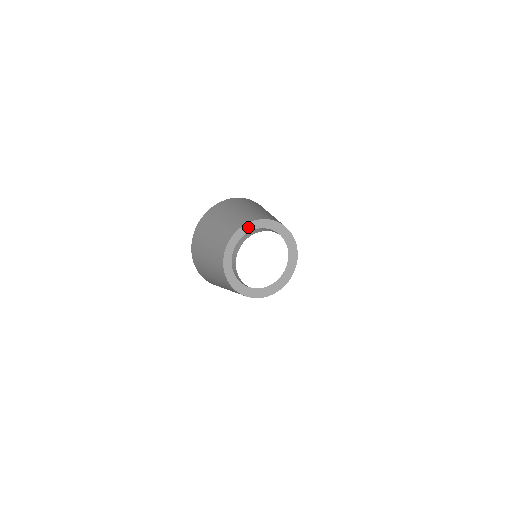
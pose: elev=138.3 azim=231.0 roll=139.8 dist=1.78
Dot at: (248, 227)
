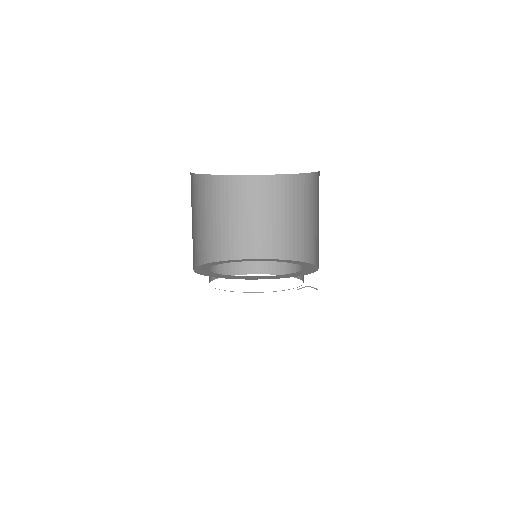
Dot at: (243, 260)
